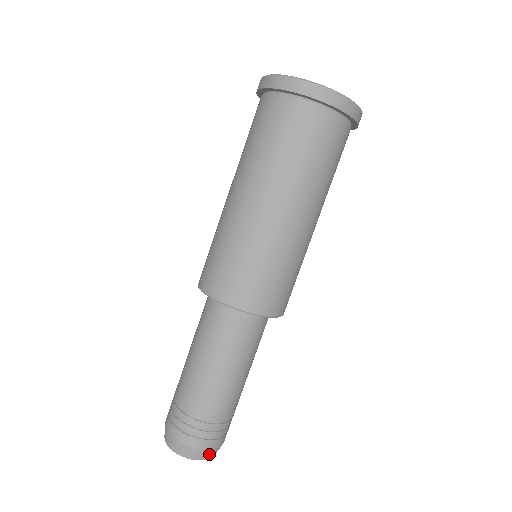
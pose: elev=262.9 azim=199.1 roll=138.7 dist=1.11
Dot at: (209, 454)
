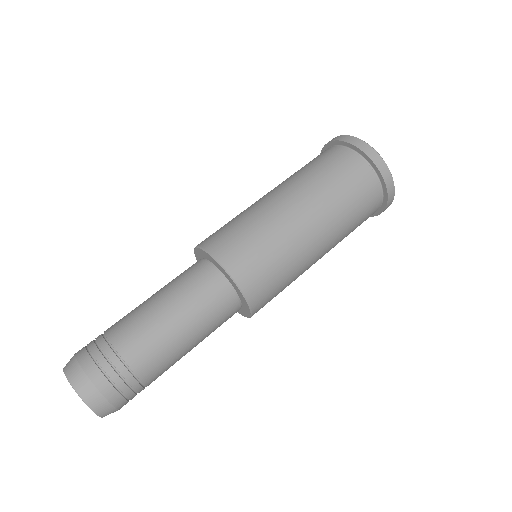
Dot at: (102, 407)
